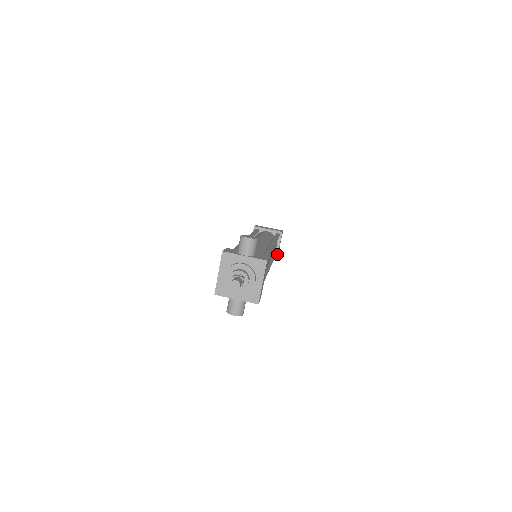
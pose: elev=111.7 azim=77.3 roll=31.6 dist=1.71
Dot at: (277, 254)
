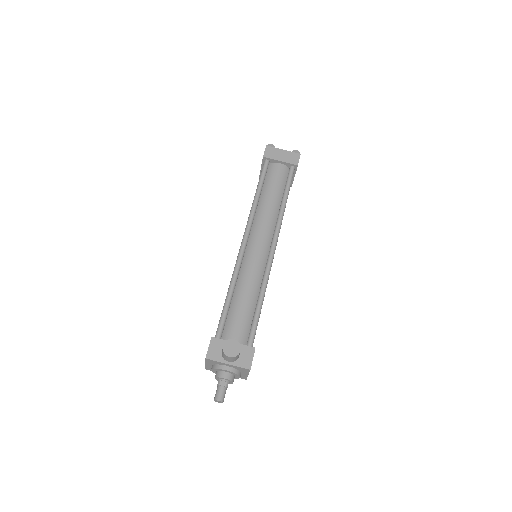
Dot at: (292, 183)
